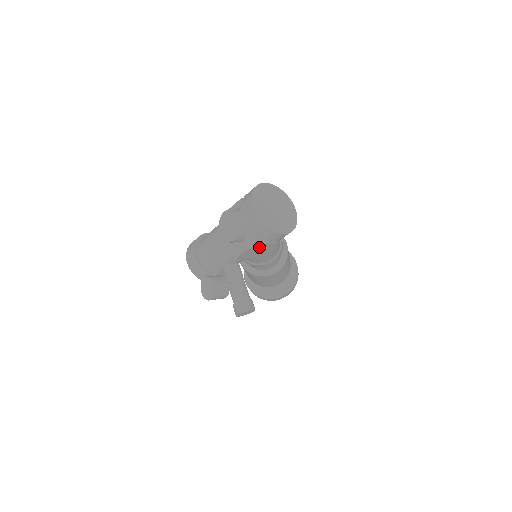
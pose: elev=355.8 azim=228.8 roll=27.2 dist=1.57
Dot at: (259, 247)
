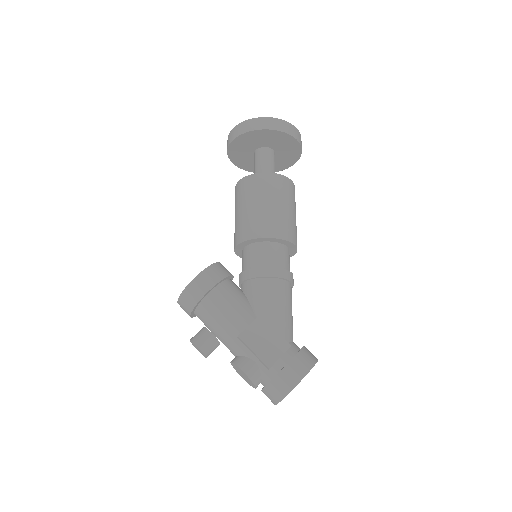
Dot at: occluded
